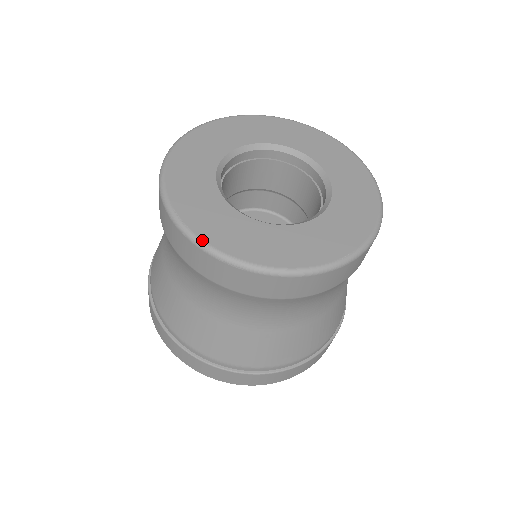
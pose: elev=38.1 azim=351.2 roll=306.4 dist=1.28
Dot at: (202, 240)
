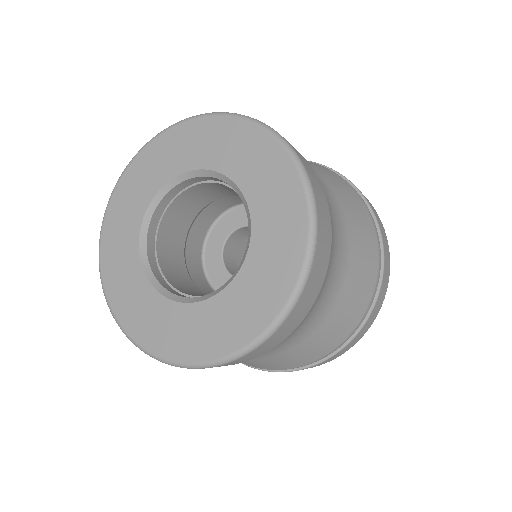
Dot at: (139, 345)
